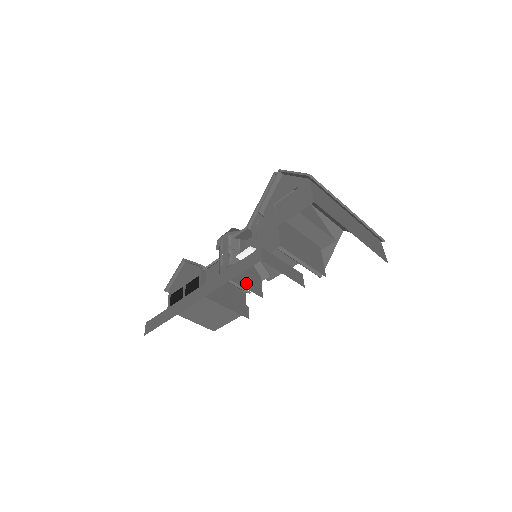
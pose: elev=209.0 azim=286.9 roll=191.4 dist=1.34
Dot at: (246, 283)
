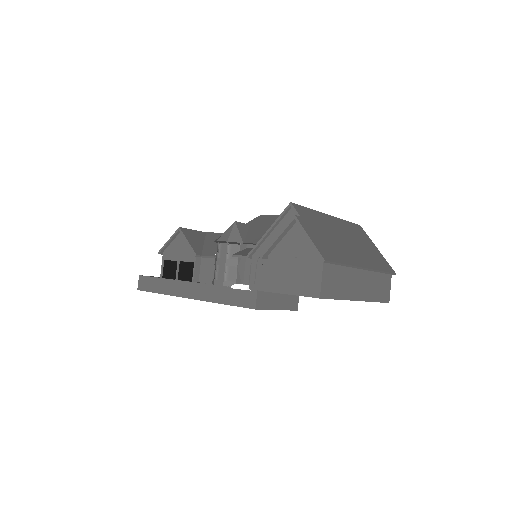
Dot at: occluded
